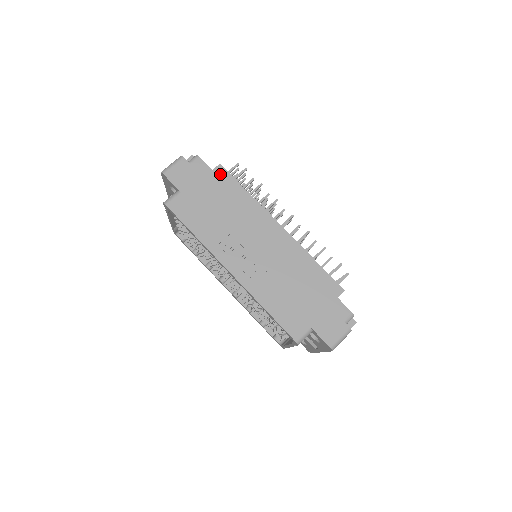
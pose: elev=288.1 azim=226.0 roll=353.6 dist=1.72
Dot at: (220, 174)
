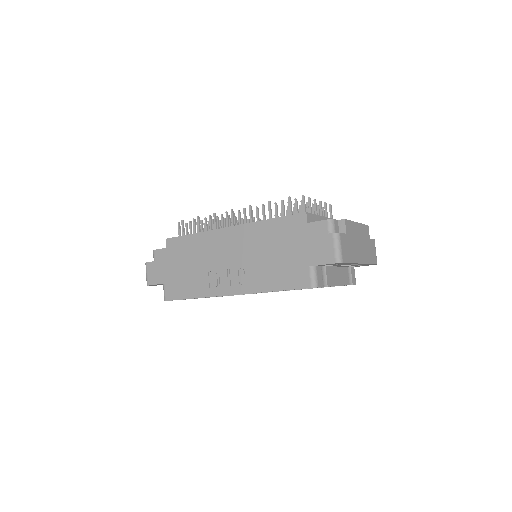
Dot at: (172, 244)
